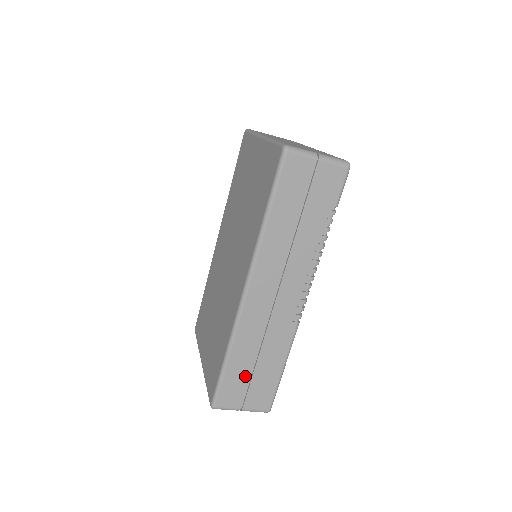
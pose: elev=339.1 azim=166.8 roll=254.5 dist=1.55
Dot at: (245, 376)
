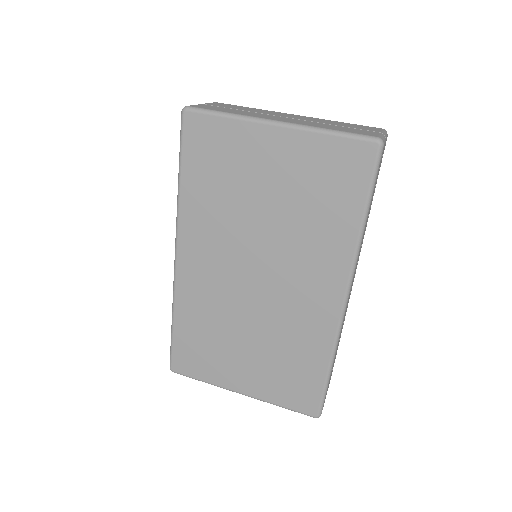
Dot at: occluded
